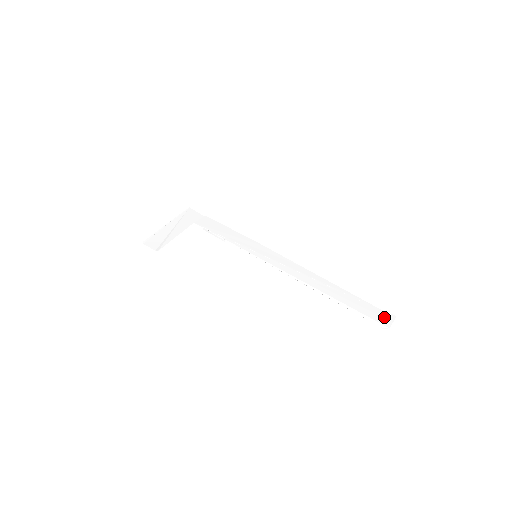
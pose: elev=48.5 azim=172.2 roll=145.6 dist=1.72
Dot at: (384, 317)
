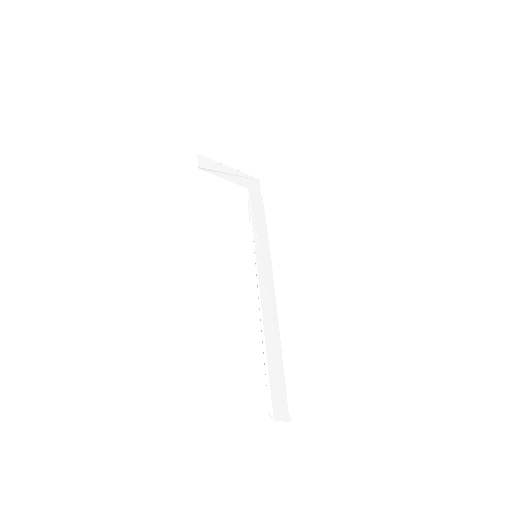
Dot at: (282, 409)
